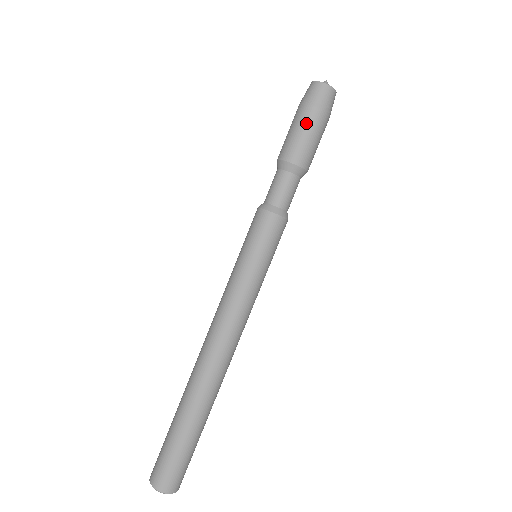
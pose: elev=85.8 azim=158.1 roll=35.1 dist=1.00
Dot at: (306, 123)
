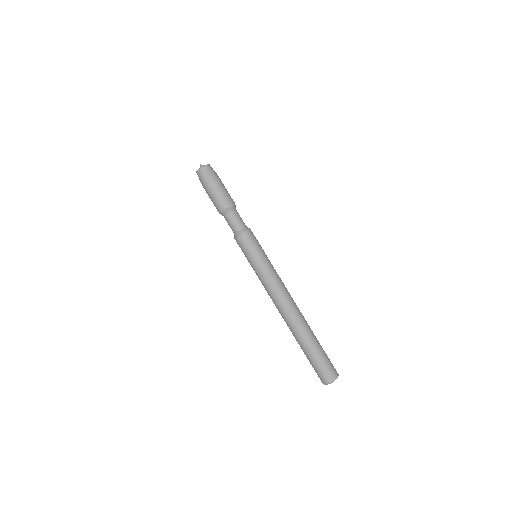
Dot at: (208, 193)
